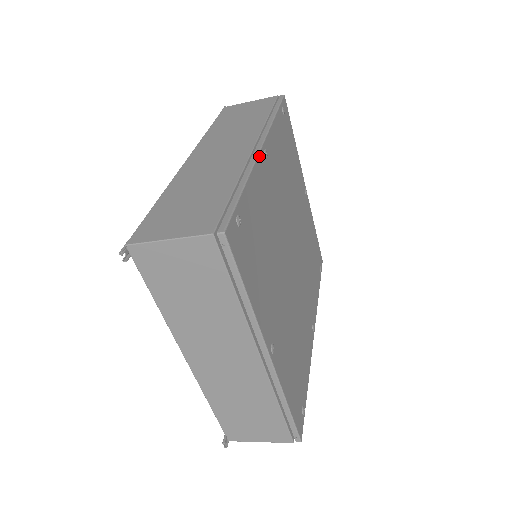
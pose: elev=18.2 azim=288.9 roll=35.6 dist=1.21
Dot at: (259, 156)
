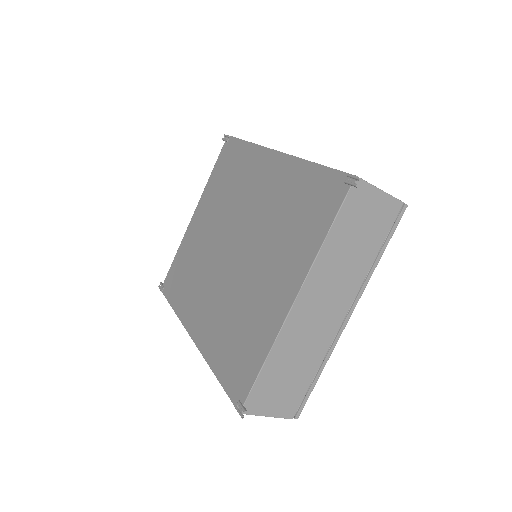
Dot at: occluded
